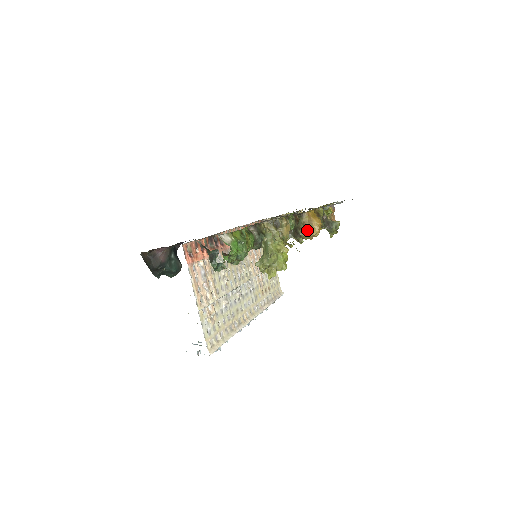
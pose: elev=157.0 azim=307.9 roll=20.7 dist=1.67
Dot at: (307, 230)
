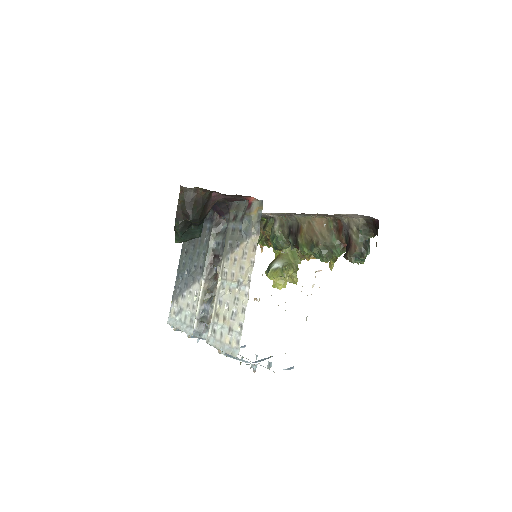
Dot at: occluded
